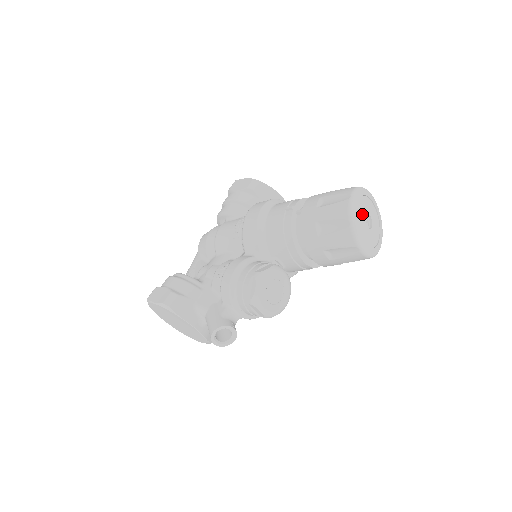
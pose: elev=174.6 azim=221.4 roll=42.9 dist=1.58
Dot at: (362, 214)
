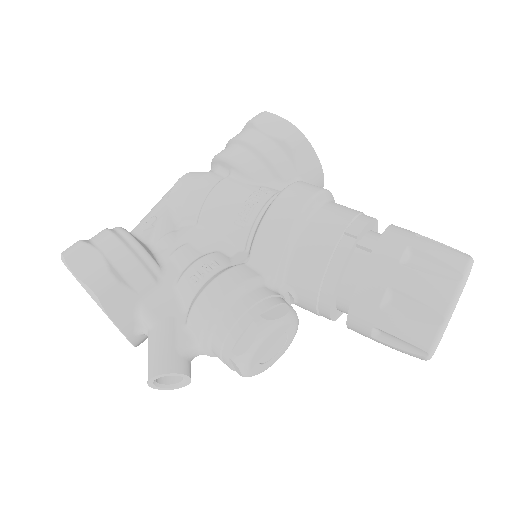
Dot at: occluded
